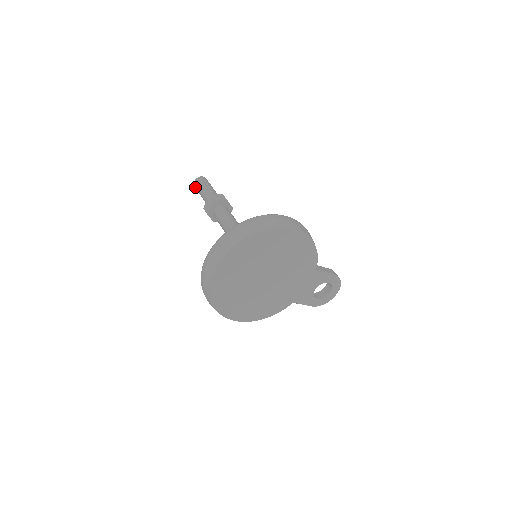
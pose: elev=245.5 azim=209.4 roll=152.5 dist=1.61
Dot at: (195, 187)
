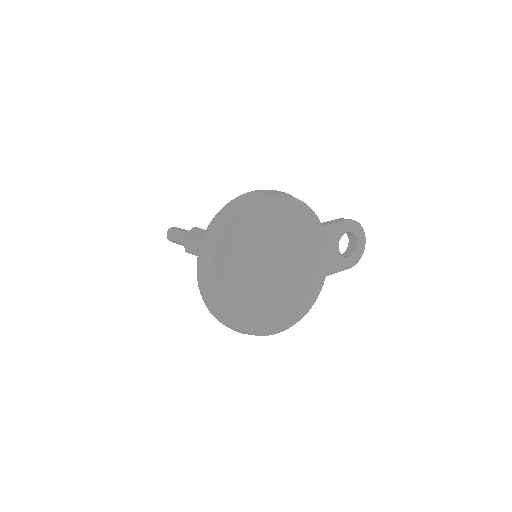
Dot at: occluded
